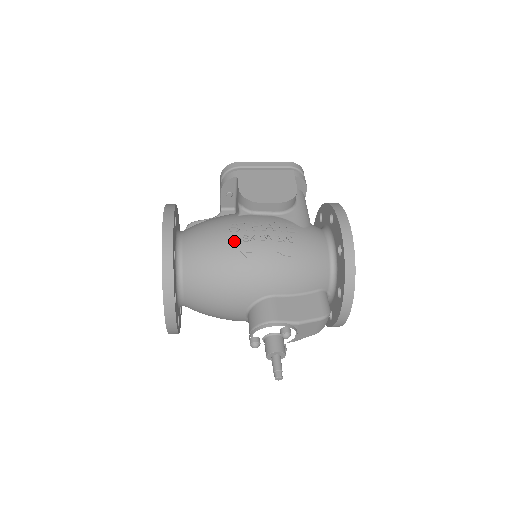
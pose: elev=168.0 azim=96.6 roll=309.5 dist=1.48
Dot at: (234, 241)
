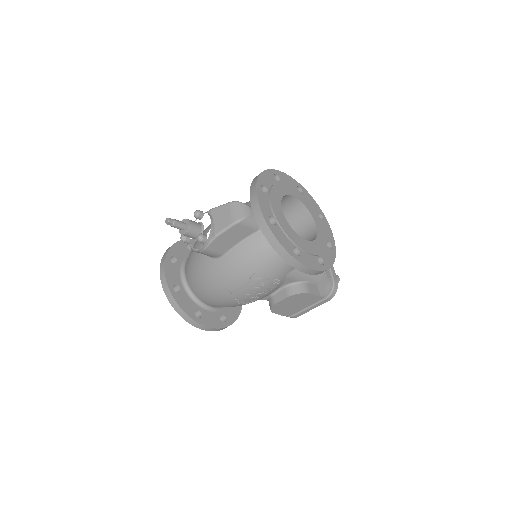
Dot at: occluded
